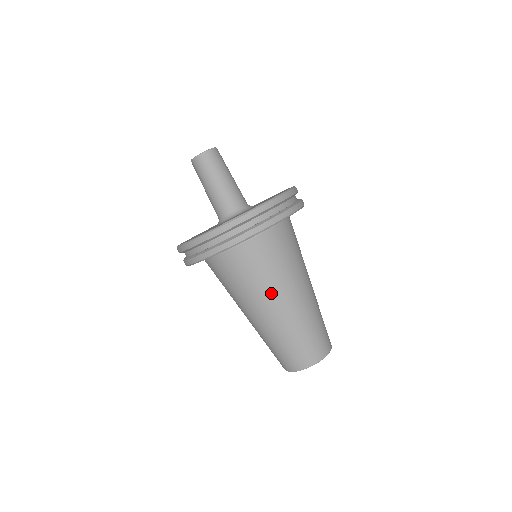
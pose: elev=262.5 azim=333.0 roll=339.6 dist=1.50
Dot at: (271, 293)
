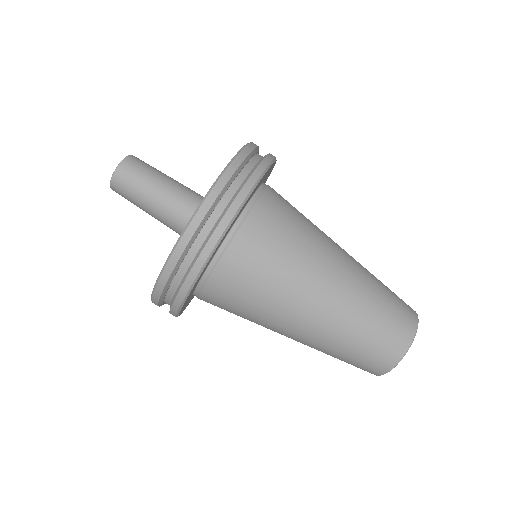
Dot at: (321, 249)
